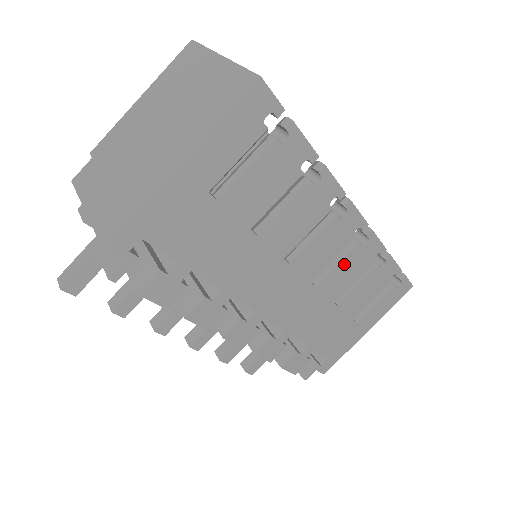
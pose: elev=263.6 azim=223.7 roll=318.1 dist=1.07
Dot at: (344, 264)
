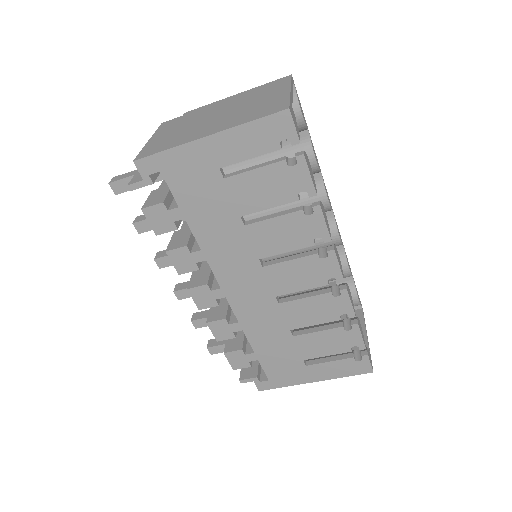
Dot at: (310, 301)
